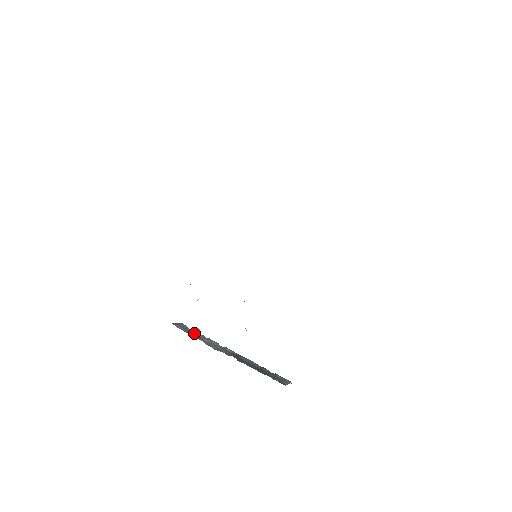
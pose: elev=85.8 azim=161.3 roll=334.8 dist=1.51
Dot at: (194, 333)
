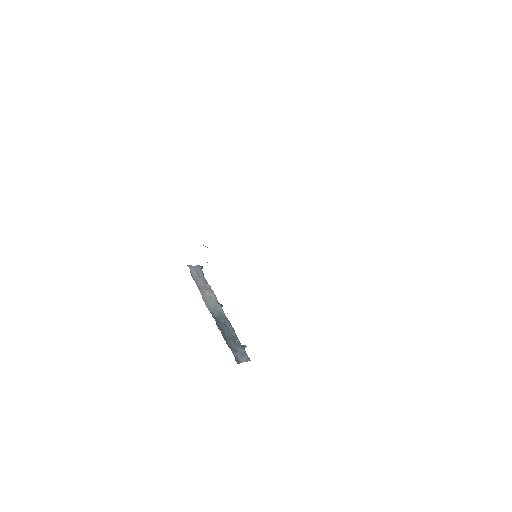
Dot at: (202, 282)
